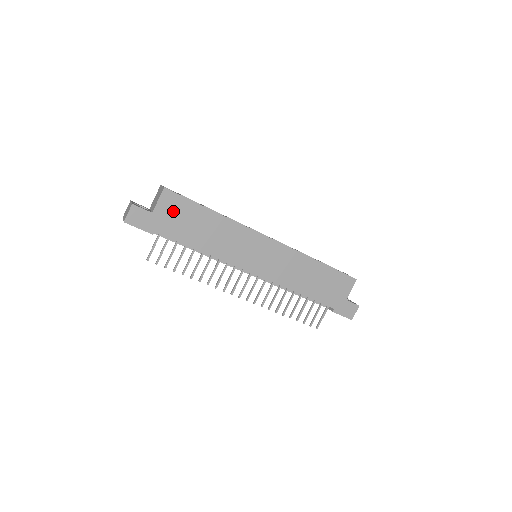
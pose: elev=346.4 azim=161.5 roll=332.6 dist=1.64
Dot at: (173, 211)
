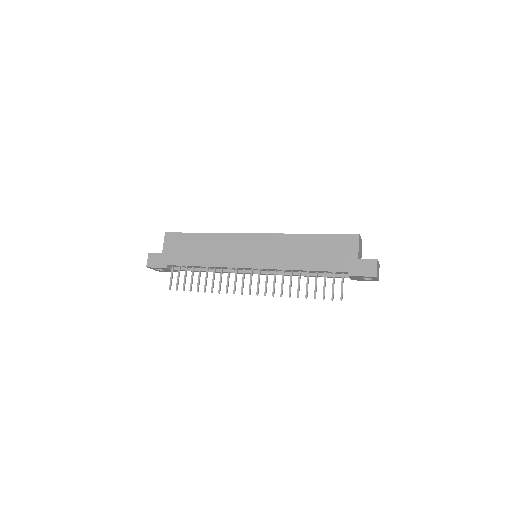
Dot at: (175, 246)
